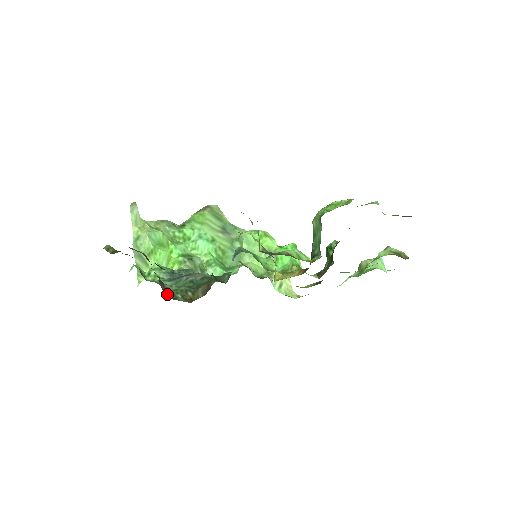
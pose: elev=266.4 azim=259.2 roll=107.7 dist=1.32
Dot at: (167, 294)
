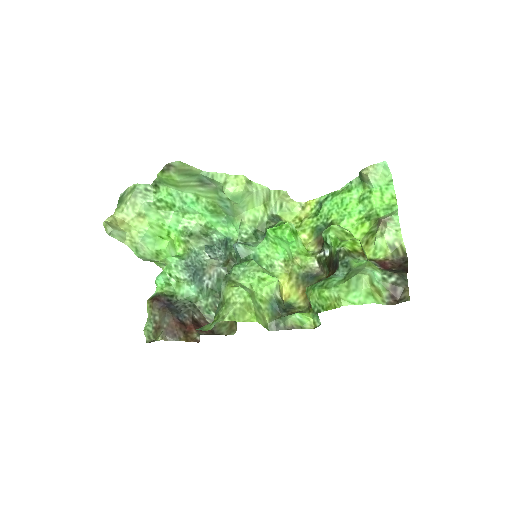
Dot at: (204, 317)
